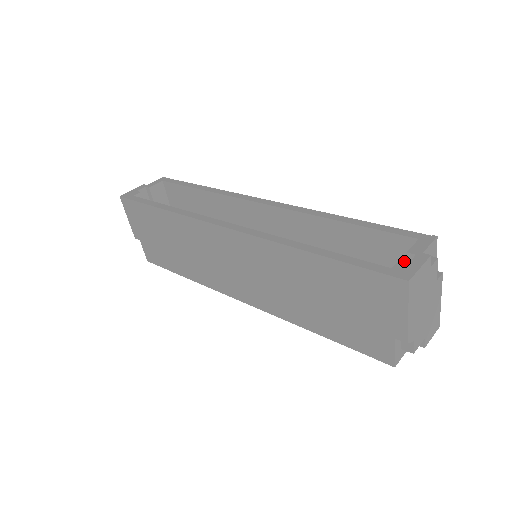
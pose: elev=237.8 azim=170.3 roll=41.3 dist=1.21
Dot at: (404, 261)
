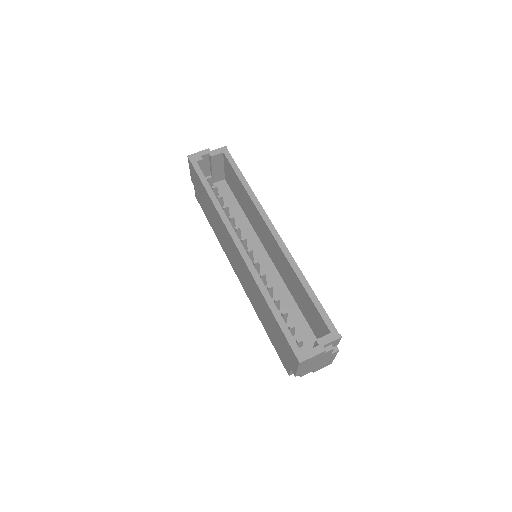
Dot at: (323, 331)
